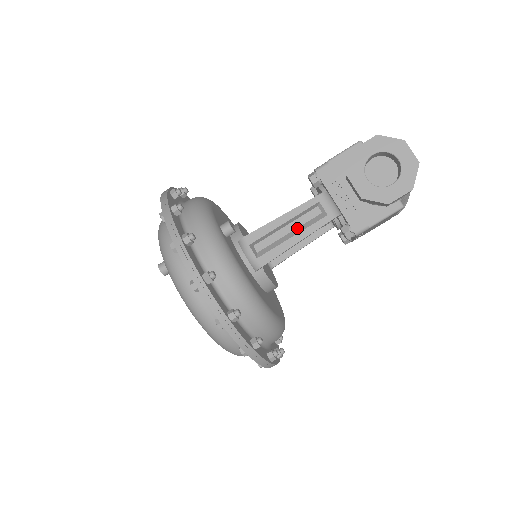
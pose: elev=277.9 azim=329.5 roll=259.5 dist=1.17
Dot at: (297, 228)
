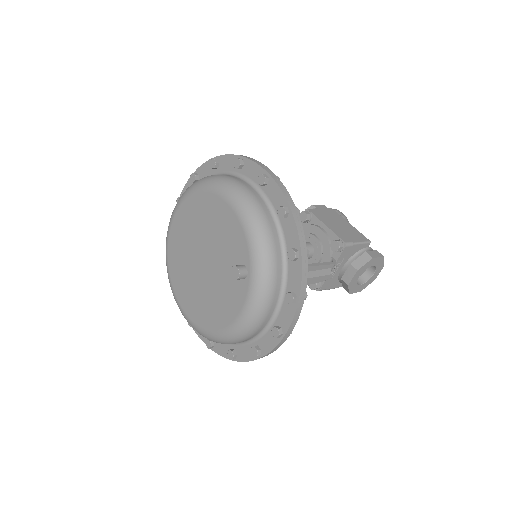
Dot at: (313, 281)
